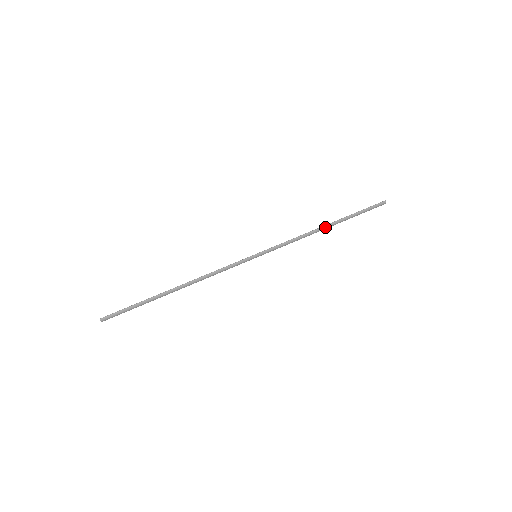
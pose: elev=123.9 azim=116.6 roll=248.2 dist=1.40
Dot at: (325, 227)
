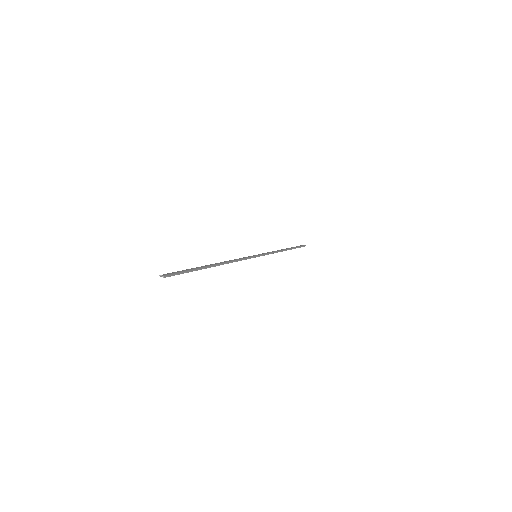
Dot at: (284, 249)
